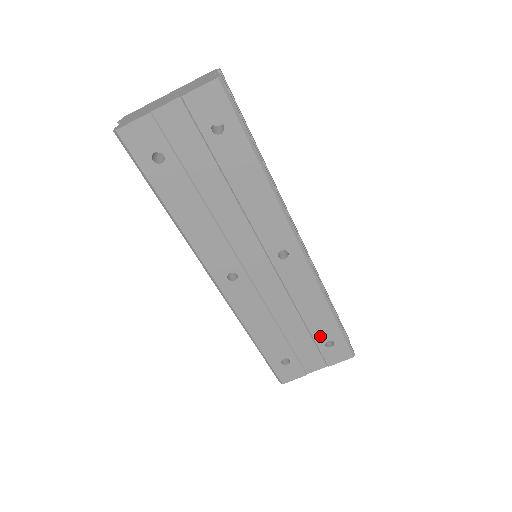
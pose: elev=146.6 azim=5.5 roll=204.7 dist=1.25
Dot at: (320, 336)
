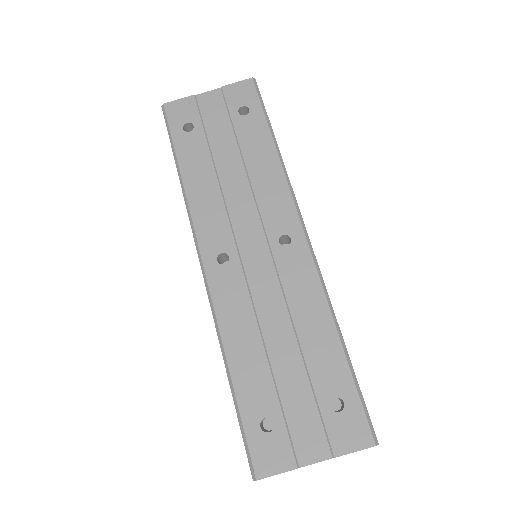
Dot at: (323, 384)
